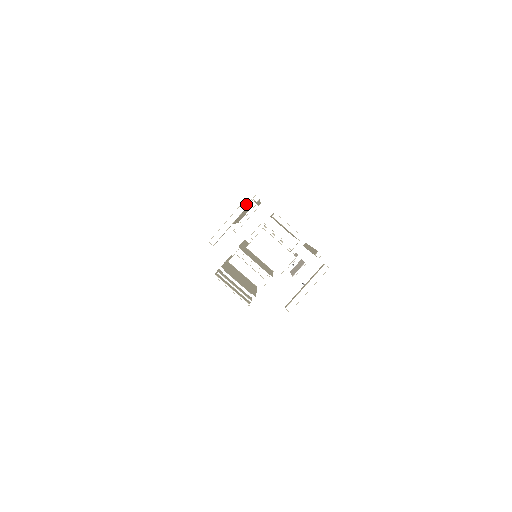
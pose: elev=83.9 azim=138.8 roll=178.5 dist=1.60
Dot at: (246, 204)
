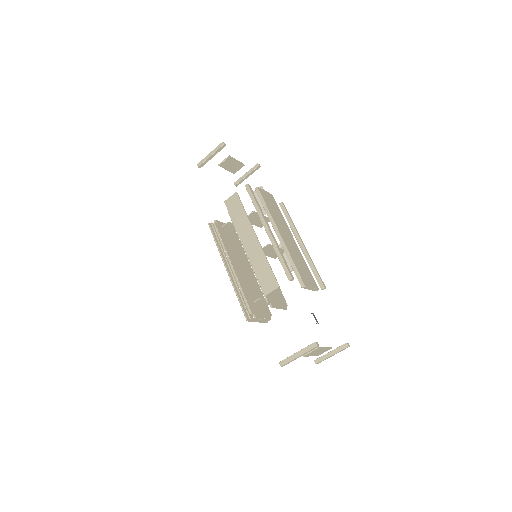
Dot at: occluded
